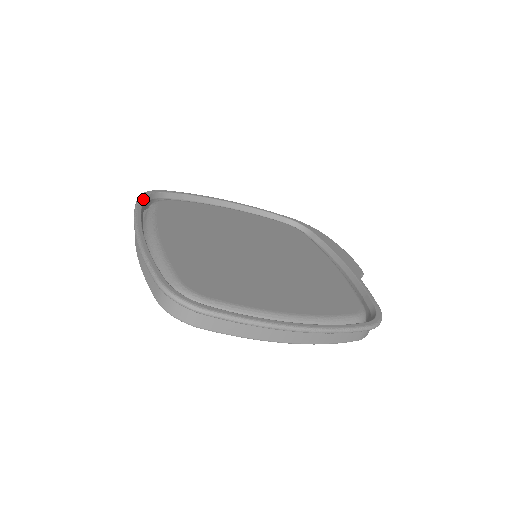
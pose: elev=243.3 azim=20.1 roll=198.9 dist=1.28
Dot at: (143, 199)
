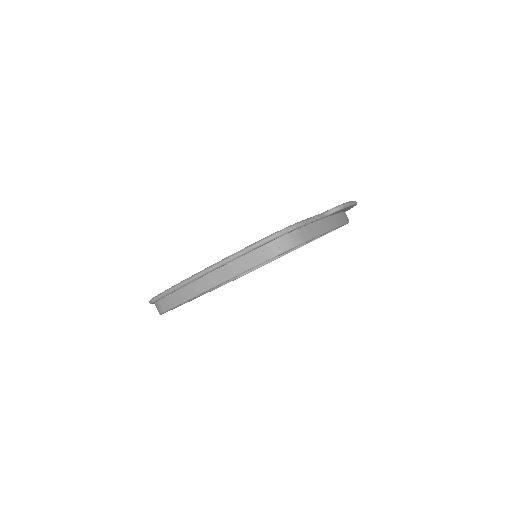
Dot at: occluded
